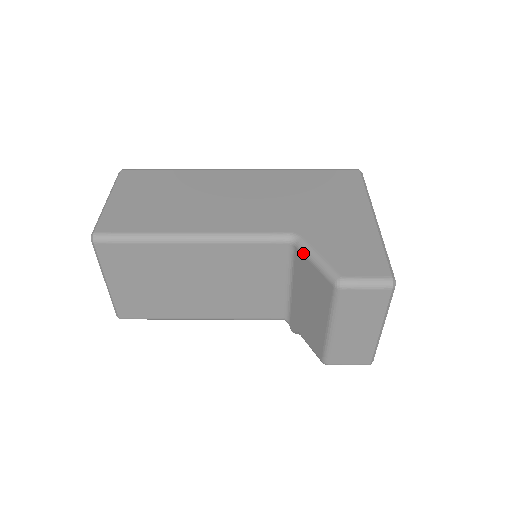
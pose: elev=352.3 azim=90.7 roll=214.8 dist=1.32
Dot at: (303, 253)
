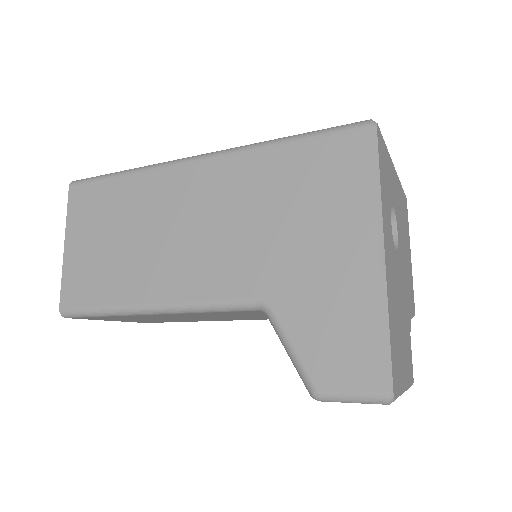
Dot at: occluded
